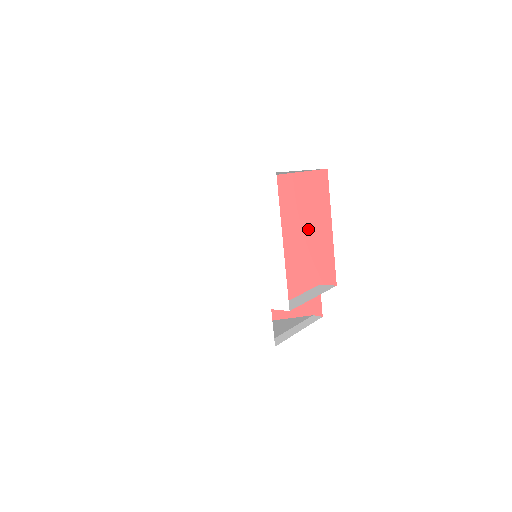
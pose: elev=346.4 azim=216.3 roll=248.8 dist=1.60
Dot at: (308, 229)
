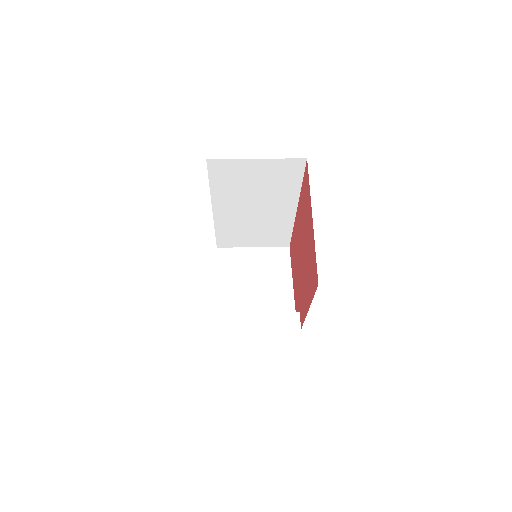
Dot at: (306, 282)
